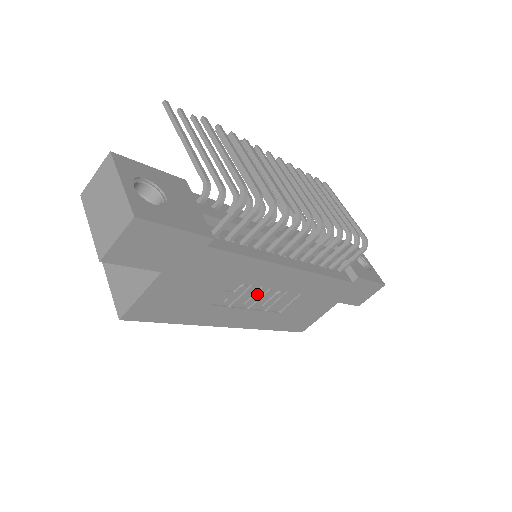
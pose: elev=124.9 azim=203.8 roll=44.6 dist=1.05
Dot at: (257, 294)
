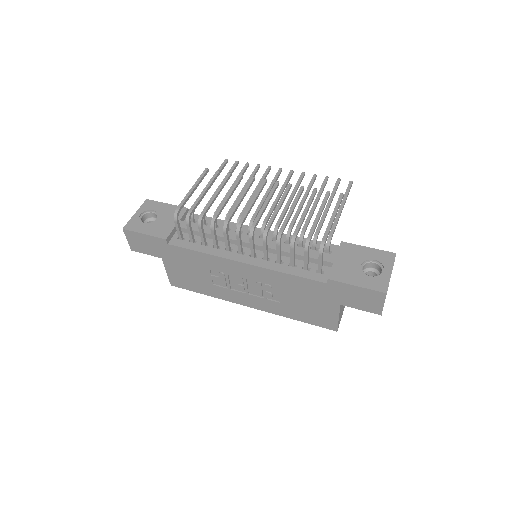
Dot at: (239, 281)
